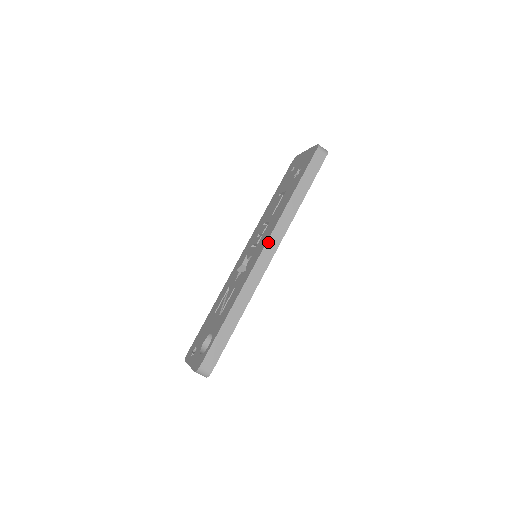
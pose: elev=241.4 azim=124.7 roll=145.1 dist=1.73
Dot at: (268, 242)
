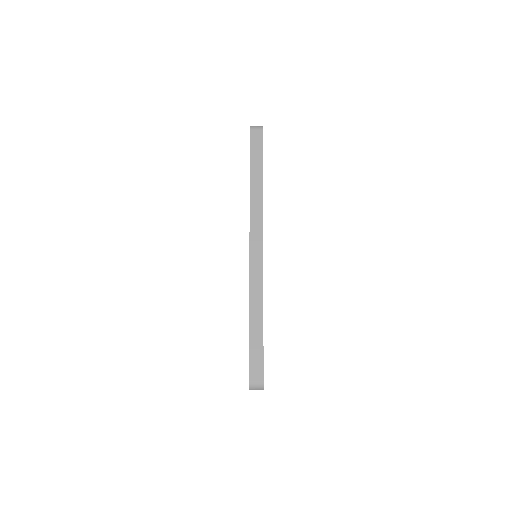
Dot at: (251, 237)
